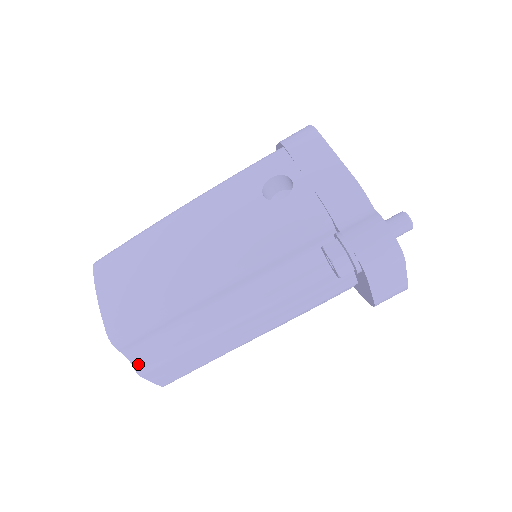
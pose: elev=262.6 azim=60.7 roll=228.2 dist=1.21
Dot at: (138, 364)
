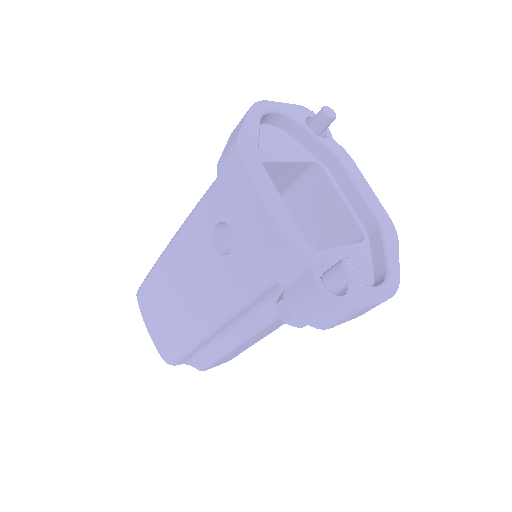
Dot at: (197, 366)
